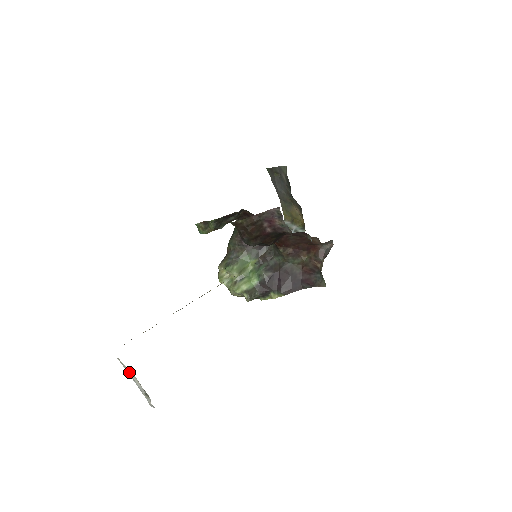
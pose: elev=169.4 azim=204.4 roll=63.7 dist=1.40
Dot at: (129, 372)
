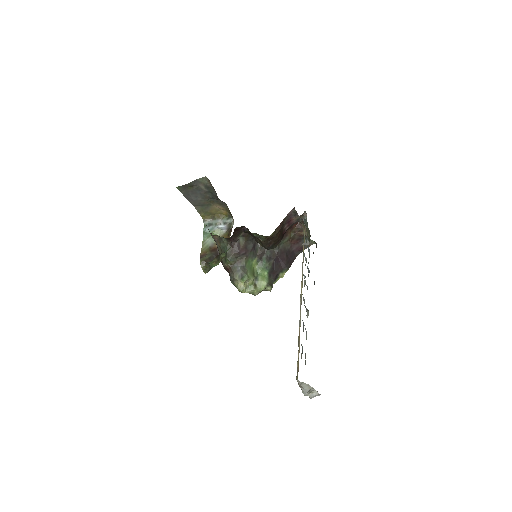
Dot at: (304, 386)
